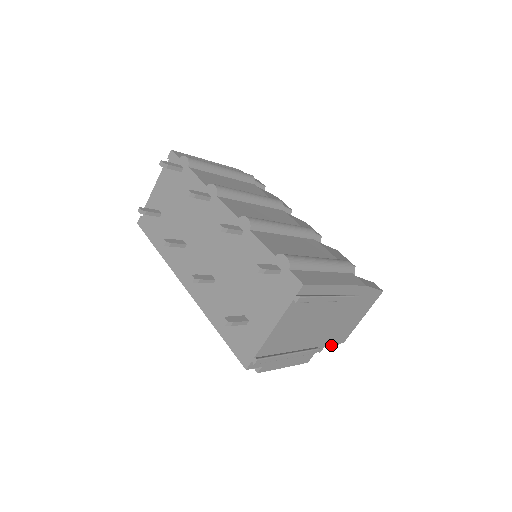
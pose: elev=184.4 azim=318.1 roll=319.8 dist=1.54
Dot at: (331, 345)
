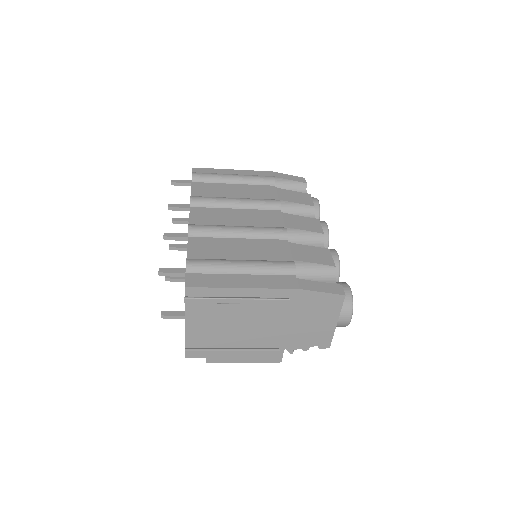
Dot at: (306, 348)
